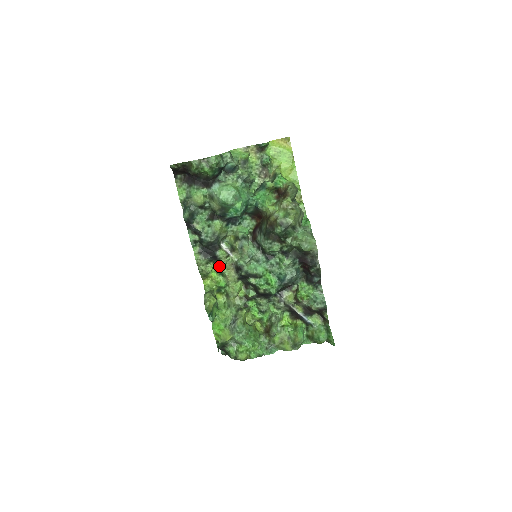
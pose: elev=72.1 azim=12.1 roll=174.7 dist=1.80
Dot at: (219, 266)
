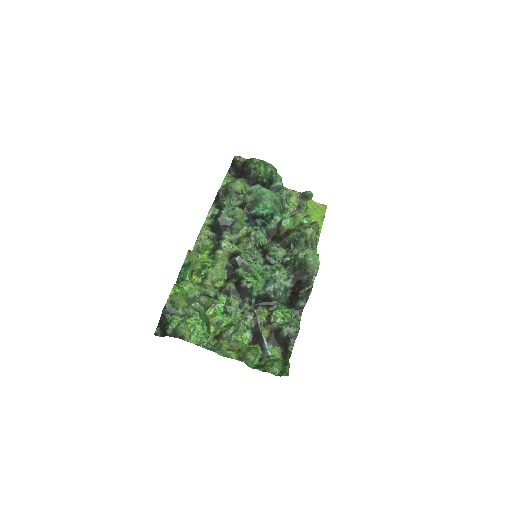
Dot at: (216, 248)
